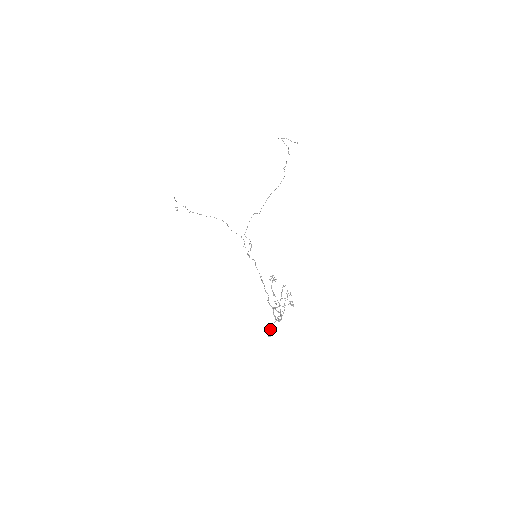
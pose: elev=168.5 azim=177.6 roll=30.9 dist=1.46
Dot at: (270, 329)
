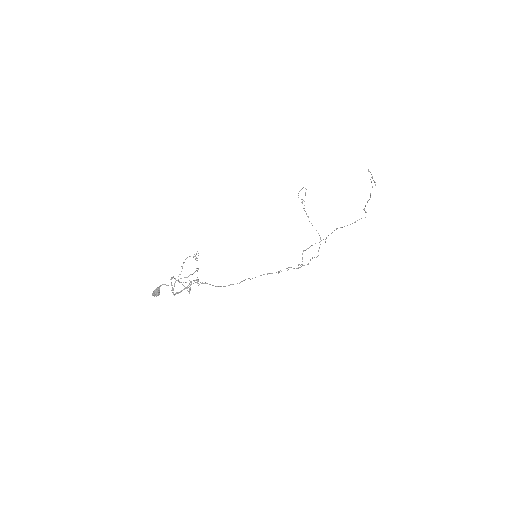
Dot at: (156, 290)
